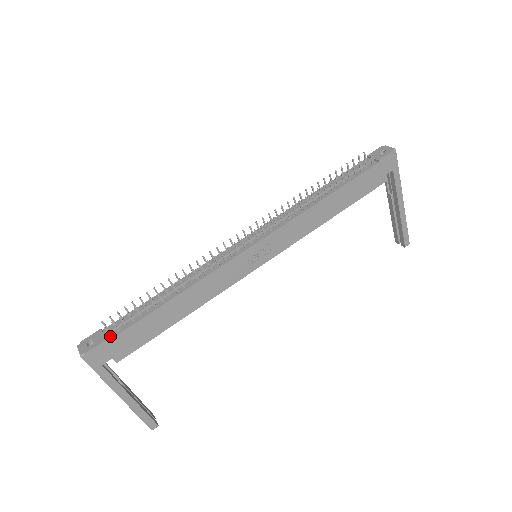
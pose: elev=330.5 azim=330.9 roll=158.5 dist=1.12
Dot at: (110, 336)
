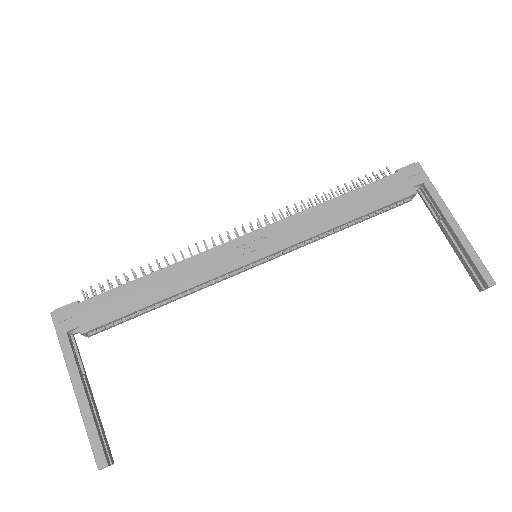
Dot at: (85, 301)
